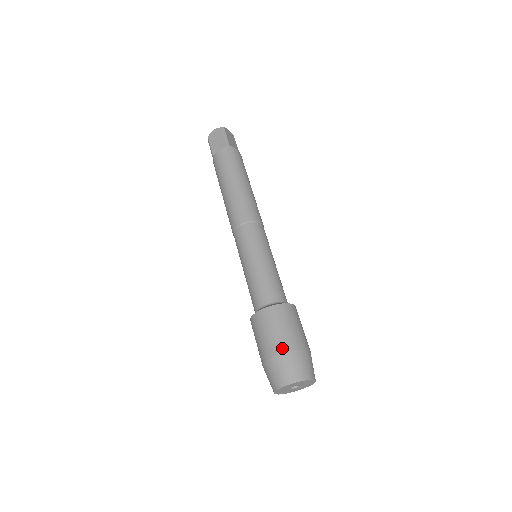
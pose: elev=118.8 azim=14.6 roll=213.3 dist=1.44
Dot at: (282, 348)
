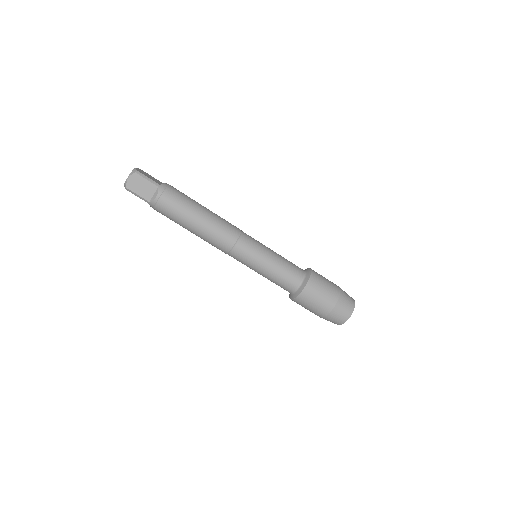
Dot at: (334, 300)
